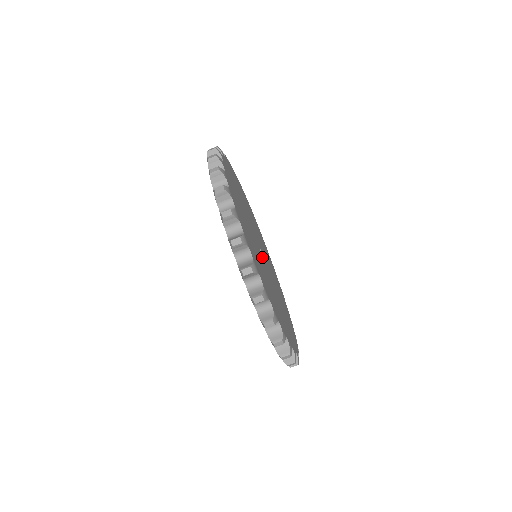
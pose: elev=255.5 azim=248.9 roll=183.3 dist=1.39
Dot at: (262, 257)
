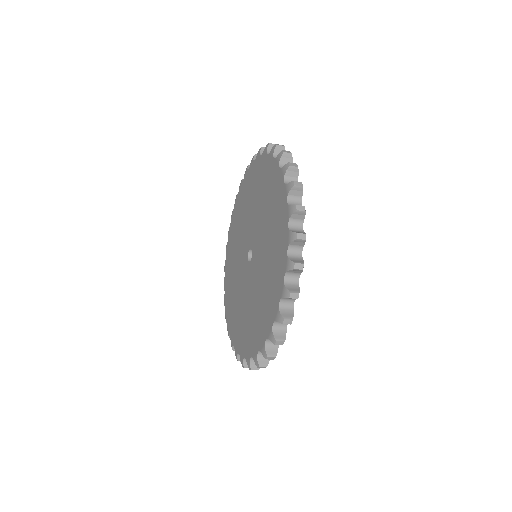
Dot at: occluded
